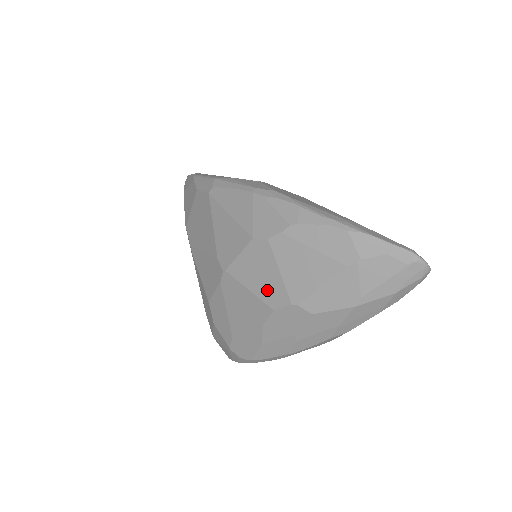
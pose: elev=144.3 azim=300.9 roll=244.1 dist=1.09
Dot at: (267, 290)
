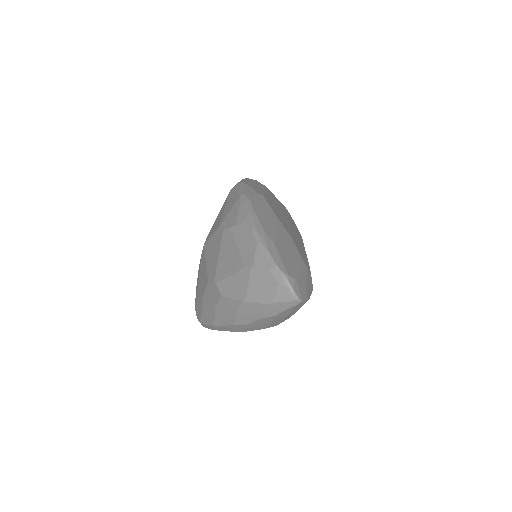
Dot at: (211, 267)
